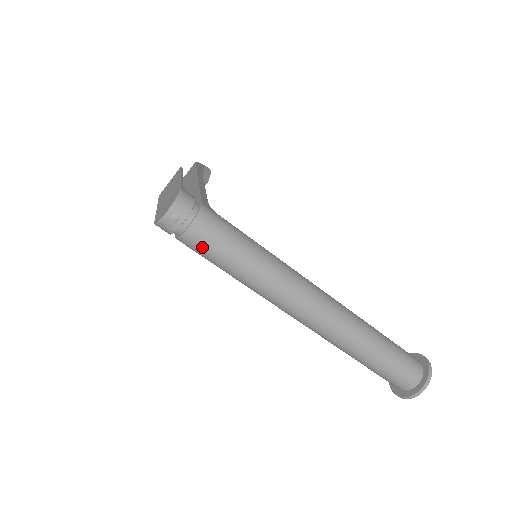
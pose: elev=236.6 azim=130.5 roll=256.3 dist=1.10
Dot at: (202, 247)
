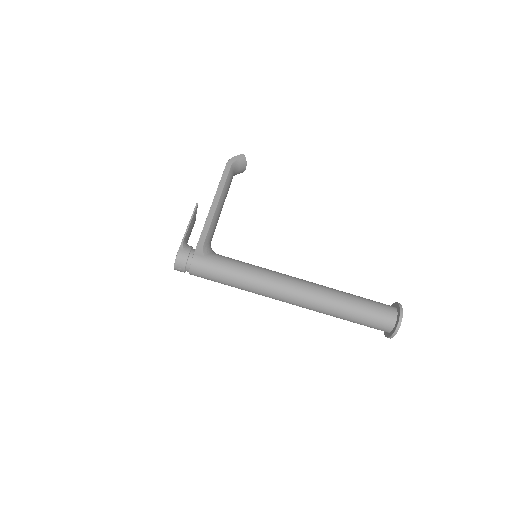
Dot at: occluded
